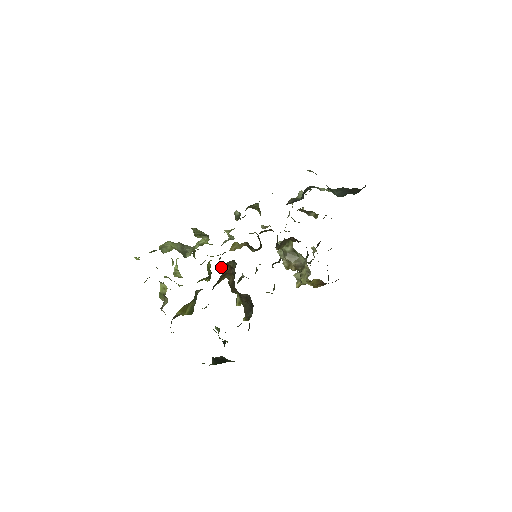
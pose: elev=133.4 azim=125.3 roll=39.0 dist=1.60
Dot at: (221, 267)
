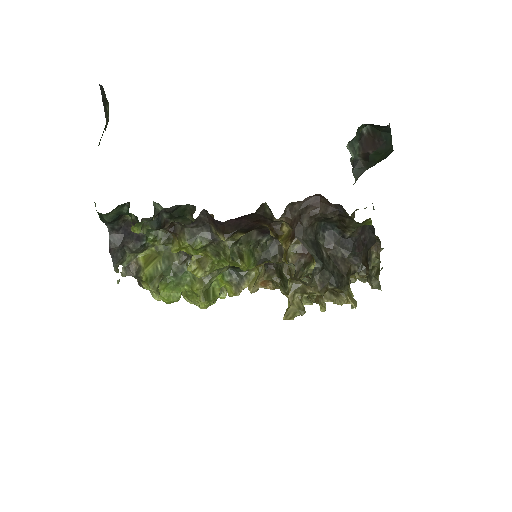
Dot at: occluded
